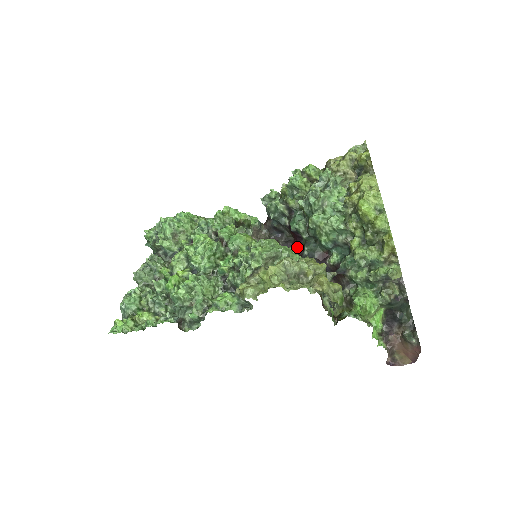
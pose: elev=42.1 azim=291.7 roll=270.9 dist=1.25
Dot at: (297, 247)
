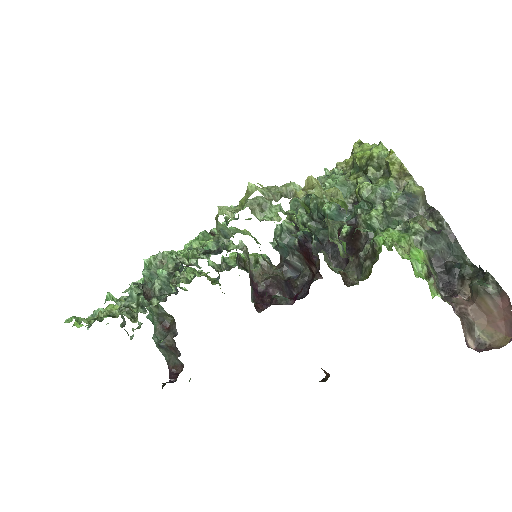
Dot at: (317, 278)
